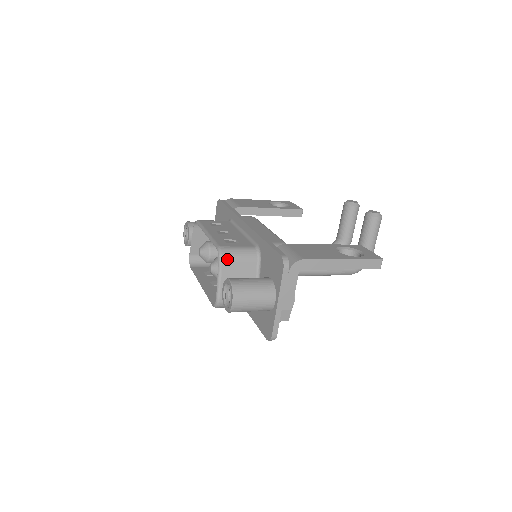
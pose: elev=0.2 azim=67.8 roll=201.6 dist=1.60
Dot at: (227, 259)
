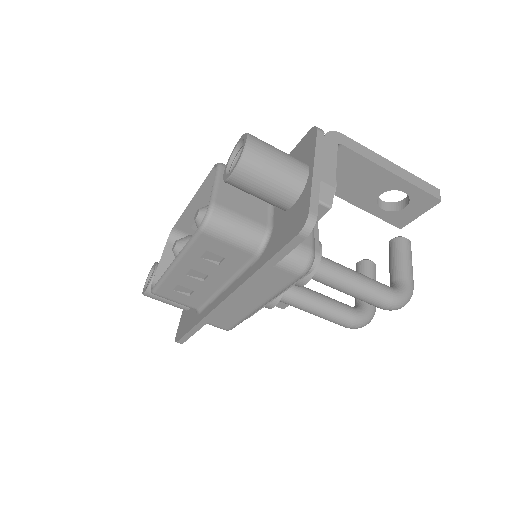
Dot at: occluded
